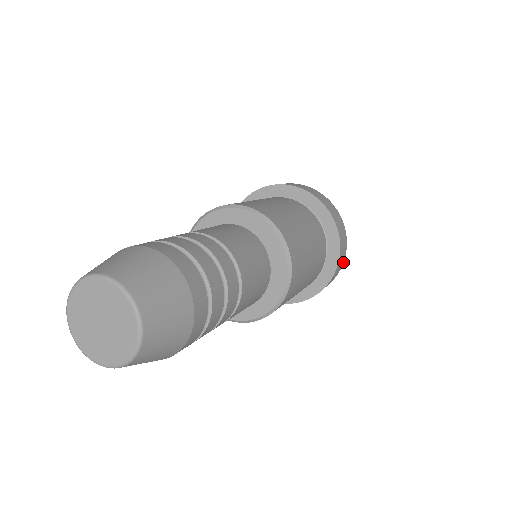
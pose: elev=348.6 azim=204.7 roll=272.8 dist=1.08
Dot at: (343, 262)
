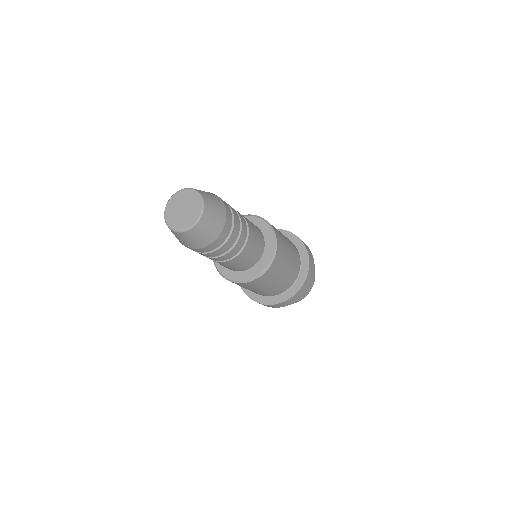
Dot at: occluded
